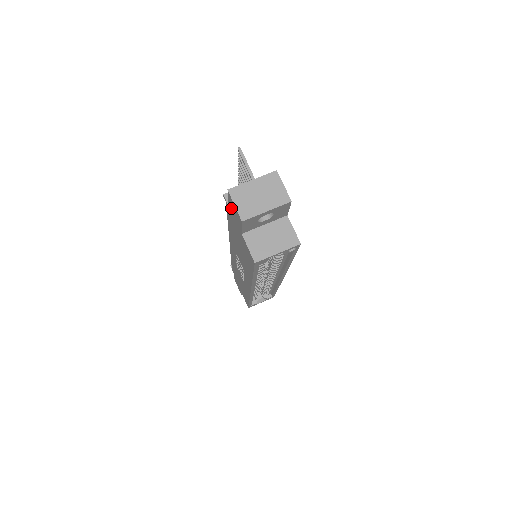
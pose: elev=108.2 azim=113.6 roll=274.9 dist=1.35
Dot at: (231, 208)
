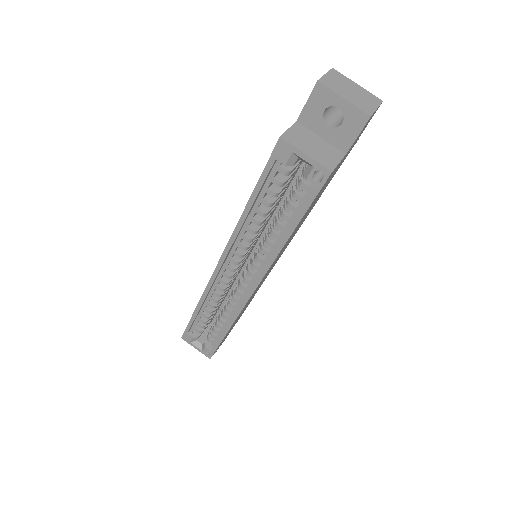
Dot at: occluded
